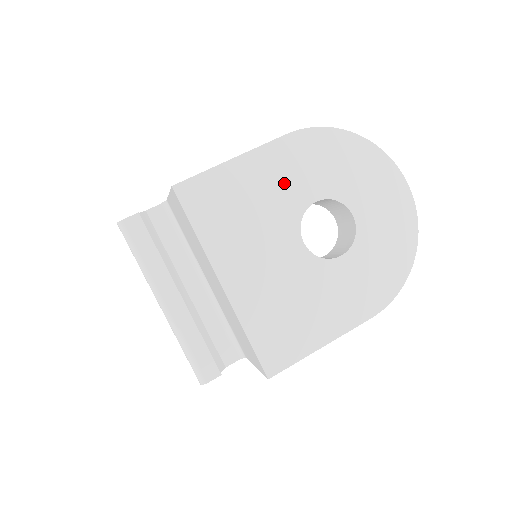
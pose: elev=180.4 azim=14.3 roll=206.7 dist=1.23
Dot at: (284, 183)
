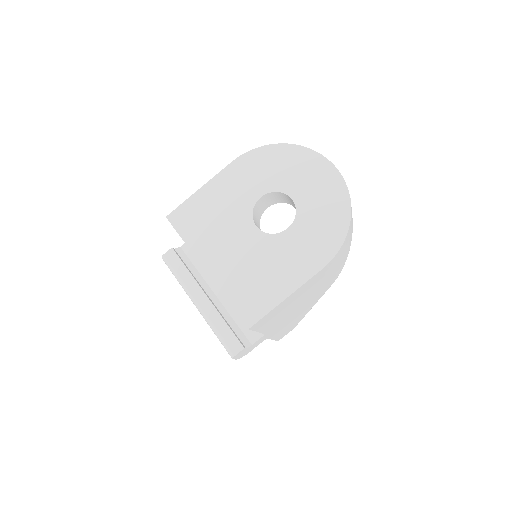
Dot at: (236, 192)
